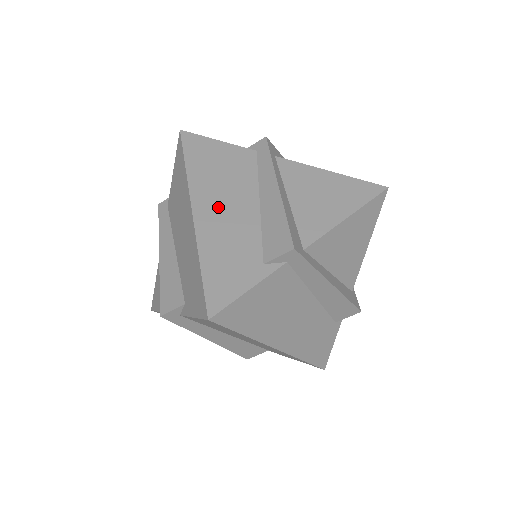
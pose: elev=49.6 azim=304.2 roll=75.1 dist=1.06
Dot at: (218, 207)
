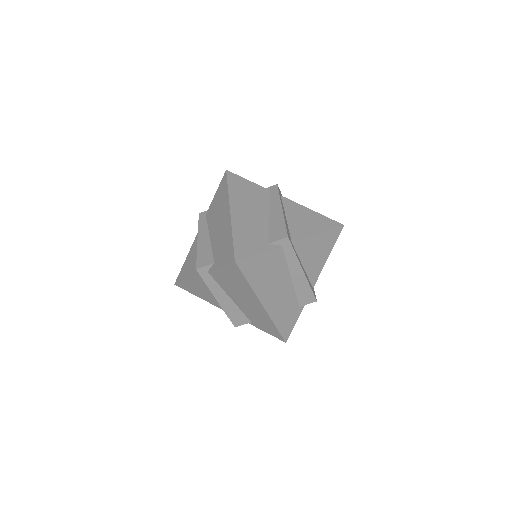
Dot at: (245, 212)
